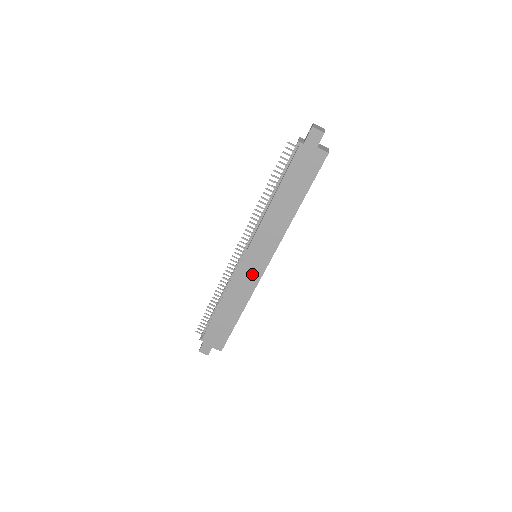
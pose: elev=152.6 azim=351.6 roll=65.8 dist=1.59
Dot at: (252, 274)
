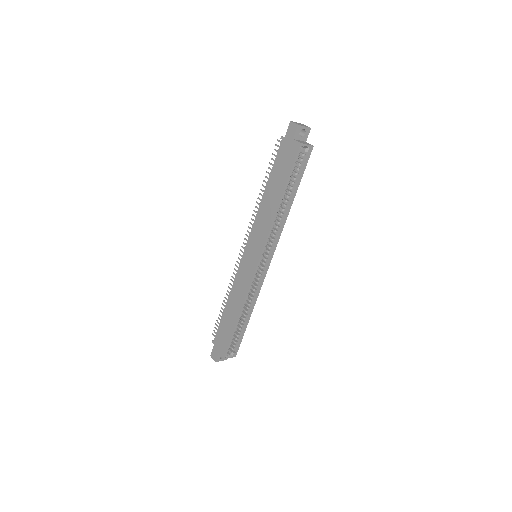
Dot at: (248, 272)
